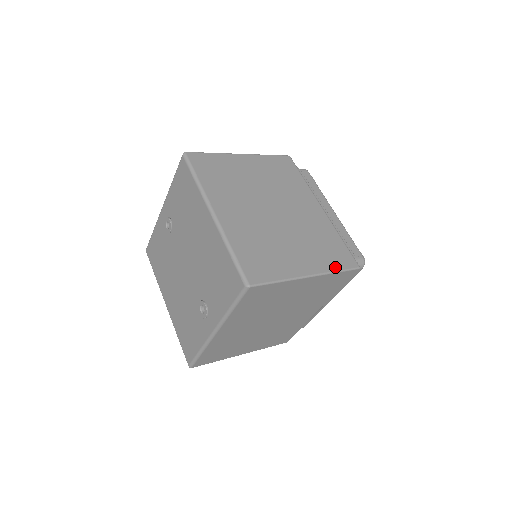
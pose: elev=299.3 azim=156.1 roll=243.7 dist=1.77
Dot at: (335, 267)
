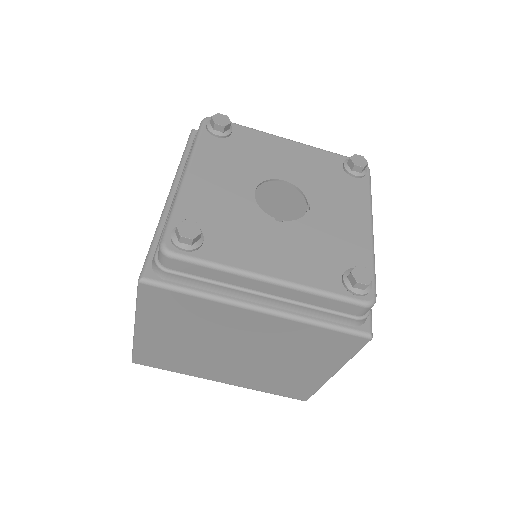
Dot at: (346, 356)
